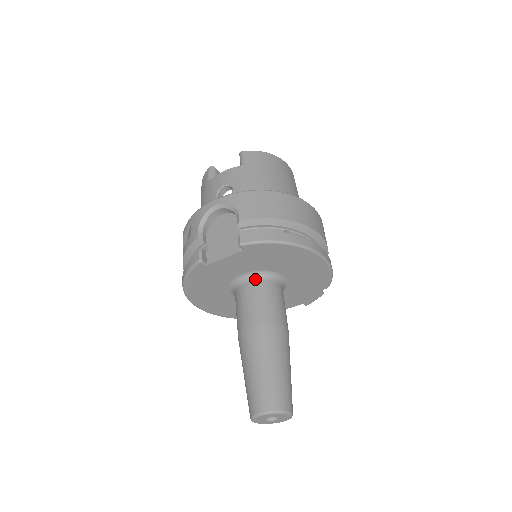
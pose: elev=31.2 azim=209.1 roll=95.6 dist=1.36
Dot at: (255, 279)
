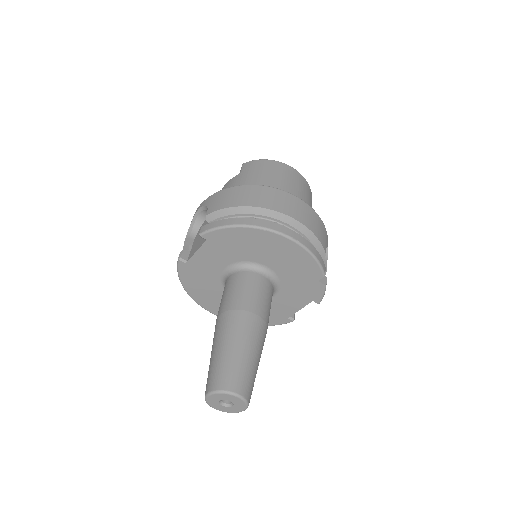
Dot at: (235, 272)
